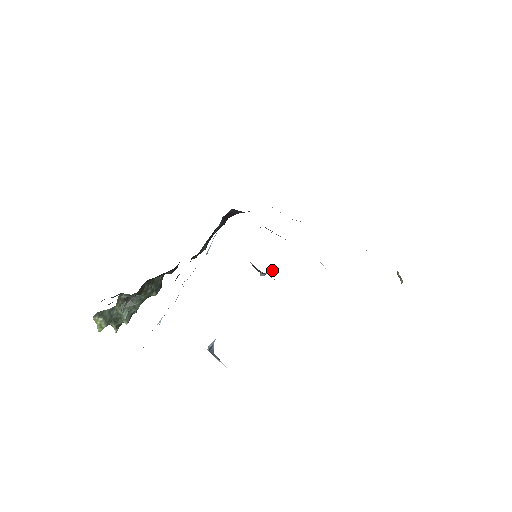
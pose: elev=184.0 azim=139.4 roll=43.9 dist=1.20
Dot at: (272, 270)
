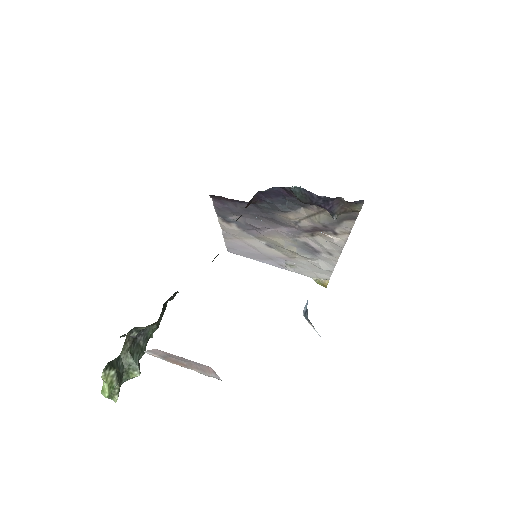
Dot at: (340, 214)
